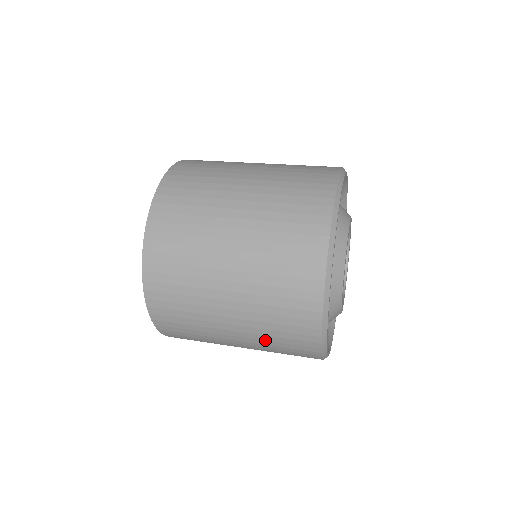
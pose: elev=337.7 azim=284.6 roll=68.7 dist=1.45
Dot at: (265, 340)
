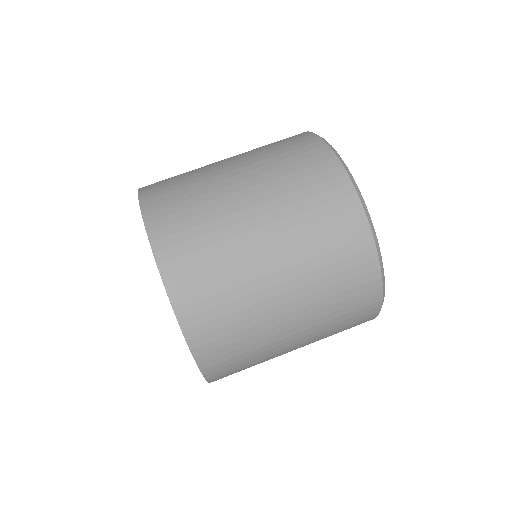
Dot at: occluded
